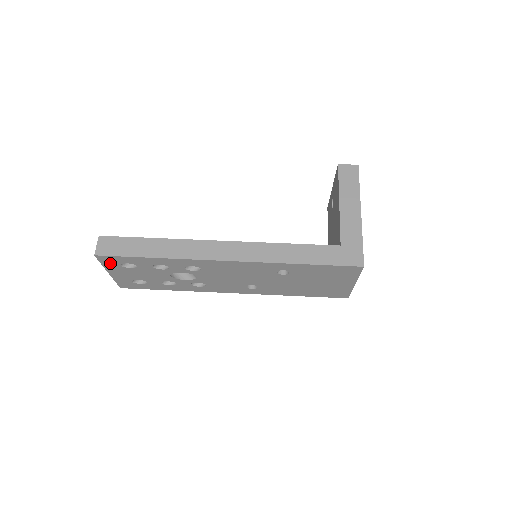
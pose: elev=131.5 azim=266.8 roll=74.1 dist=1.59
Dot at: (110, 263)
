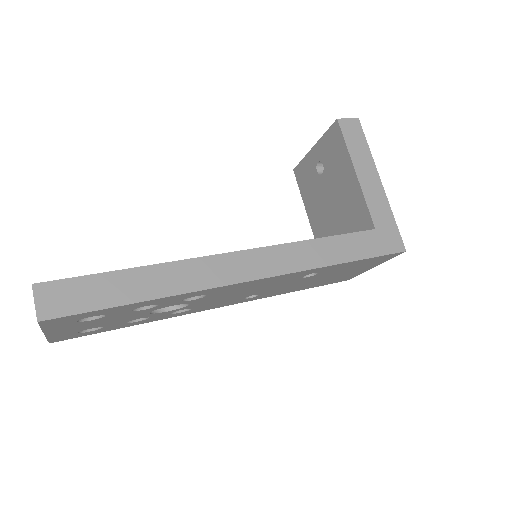
Dot at: (59, 323)
